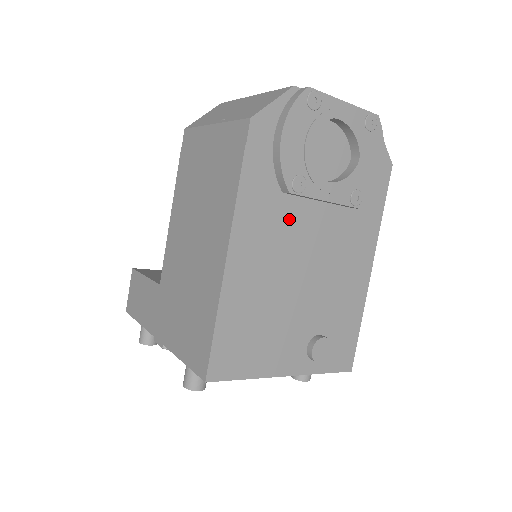
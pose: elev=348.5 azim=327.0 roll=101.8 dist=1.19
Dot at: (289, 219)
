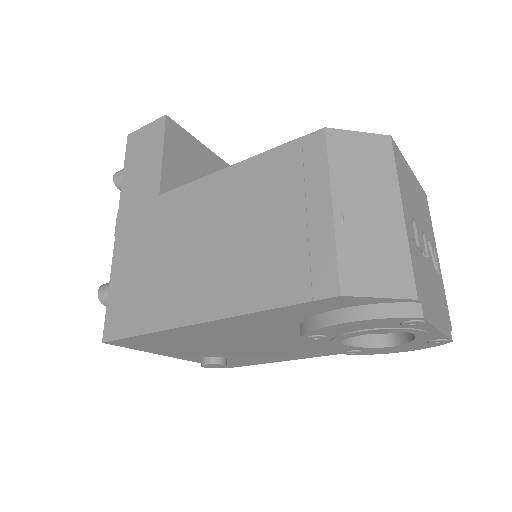
Dot at: (283, 331)
